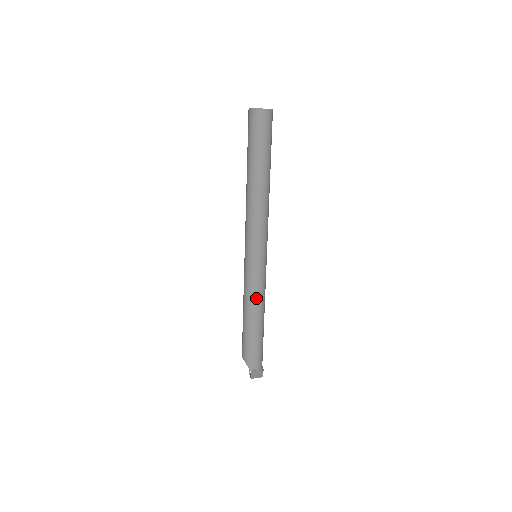
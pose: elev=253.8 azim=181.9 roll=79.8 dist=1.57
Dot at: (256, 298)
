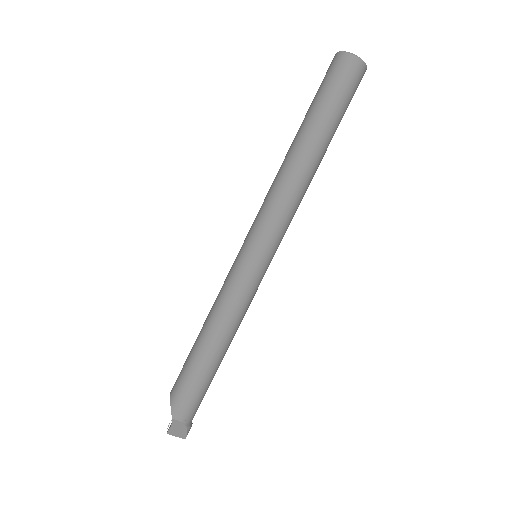
Dot at: (230, 314)
